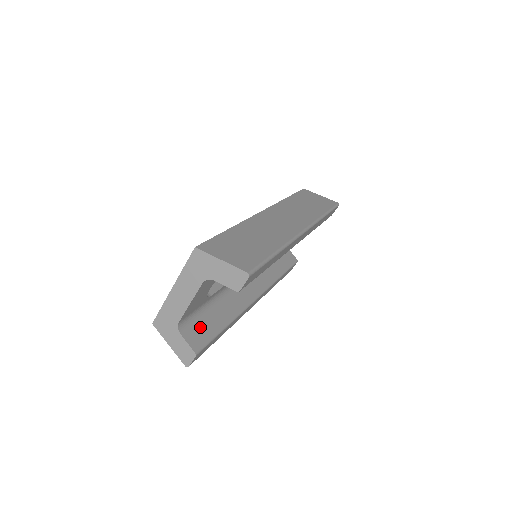
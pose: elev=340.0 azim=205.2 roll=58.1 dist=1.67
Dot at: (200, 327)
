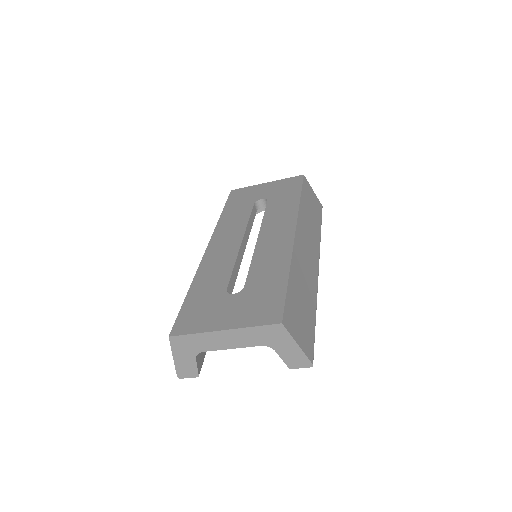
Dot at: occluded
